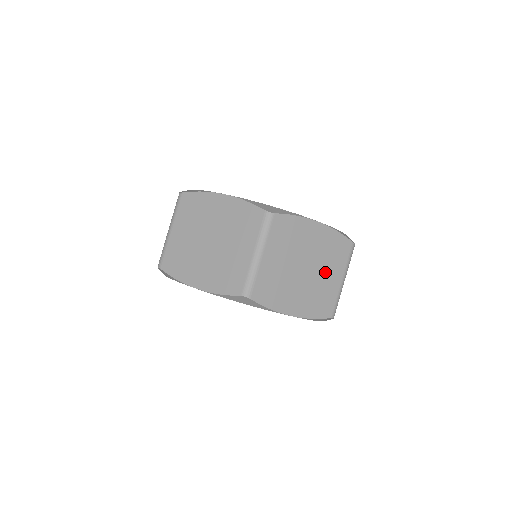
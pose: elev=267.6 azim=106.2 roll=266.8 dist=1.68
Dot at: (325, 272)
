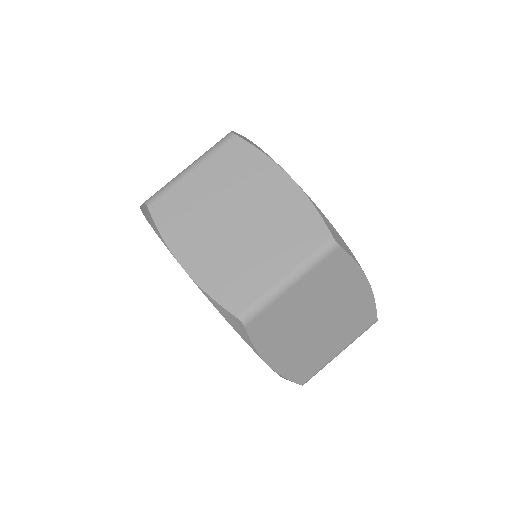
Dot at: (333, 336)
